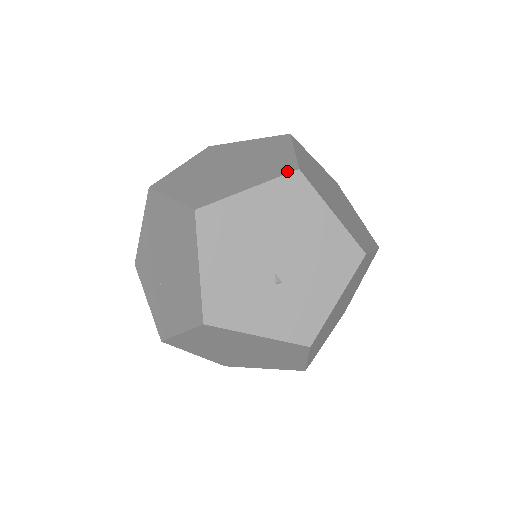
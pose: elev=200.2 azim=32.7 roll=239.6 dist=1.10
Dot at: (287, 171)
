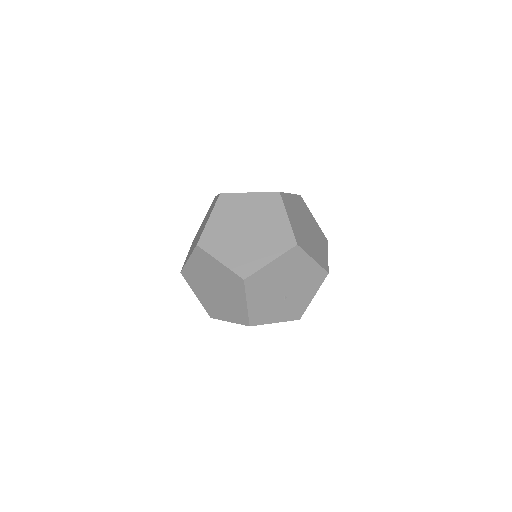
Dot at: (290, 246)
